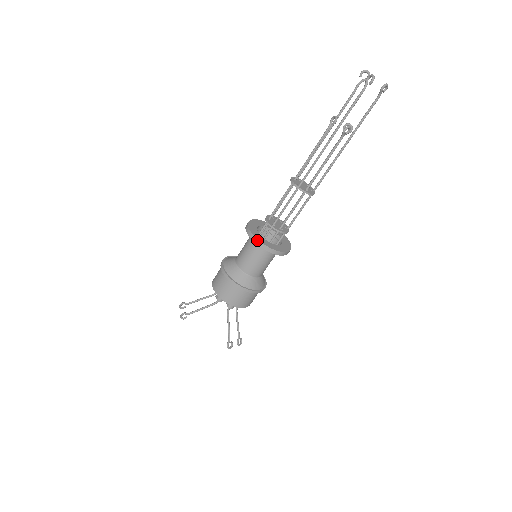
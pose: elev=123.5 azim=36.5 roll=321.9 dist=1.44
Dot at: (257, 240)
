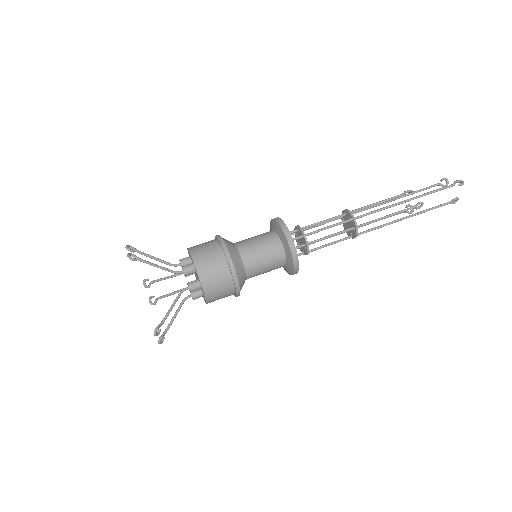
Dot at: (289, 233)
